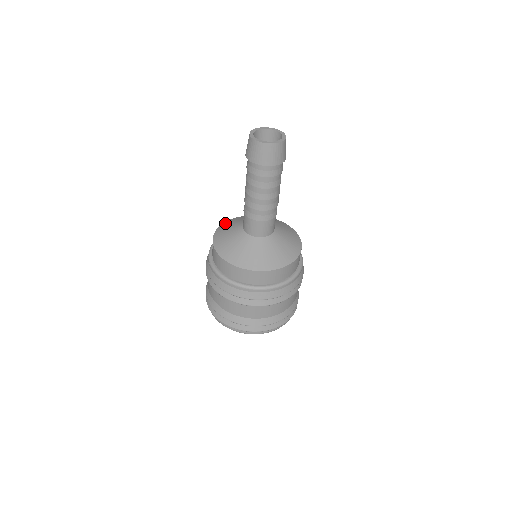
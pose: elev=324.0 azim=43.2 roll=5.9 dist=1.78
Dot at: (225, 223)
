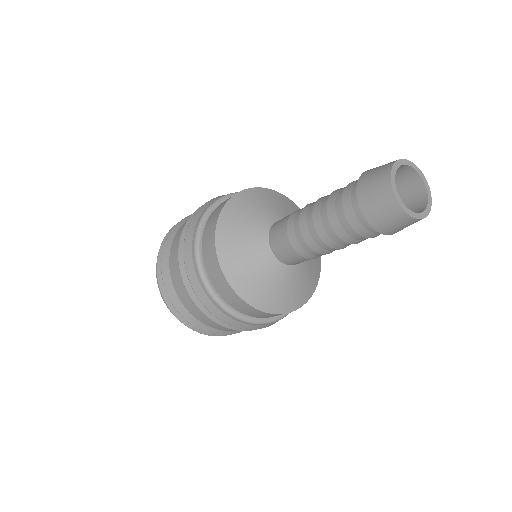
Dot at: (252, 192)
